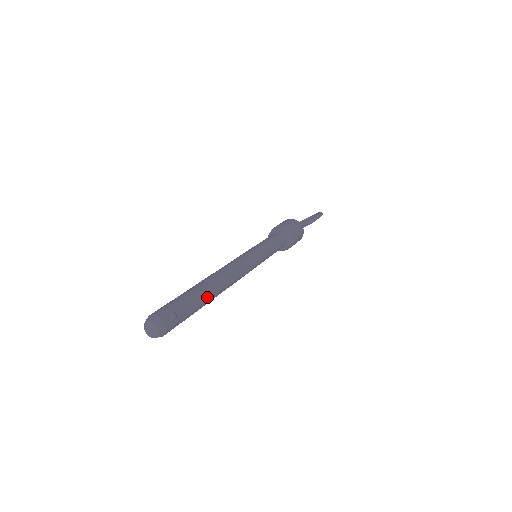
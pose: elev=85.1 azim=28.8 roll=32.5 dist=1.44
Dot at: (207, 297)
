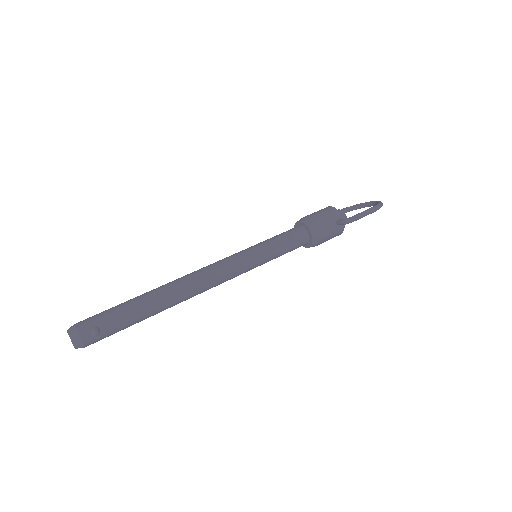
Dot at: (152, 310)
